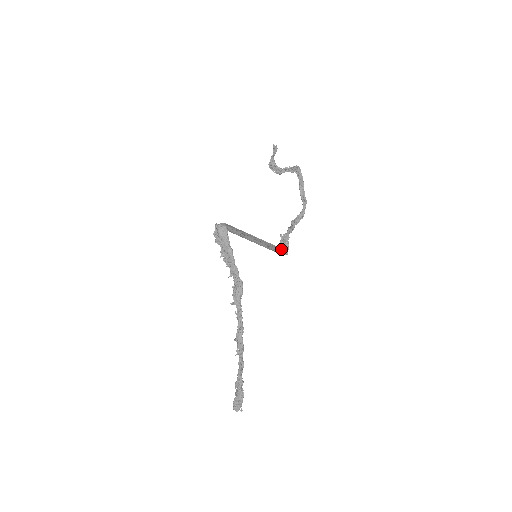
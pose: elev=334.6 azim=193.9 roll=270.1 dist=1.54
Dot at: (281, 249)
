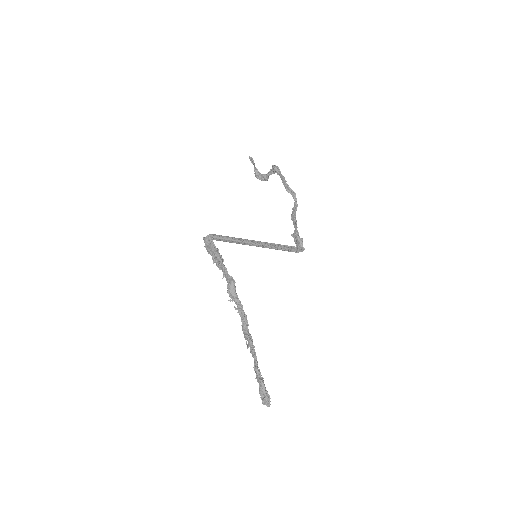
Dot at: (294, 247)
